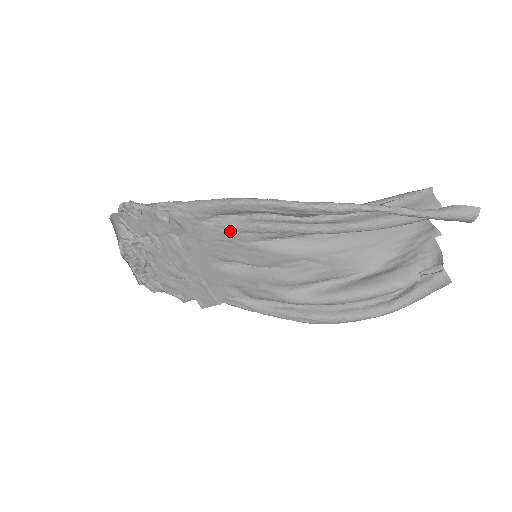
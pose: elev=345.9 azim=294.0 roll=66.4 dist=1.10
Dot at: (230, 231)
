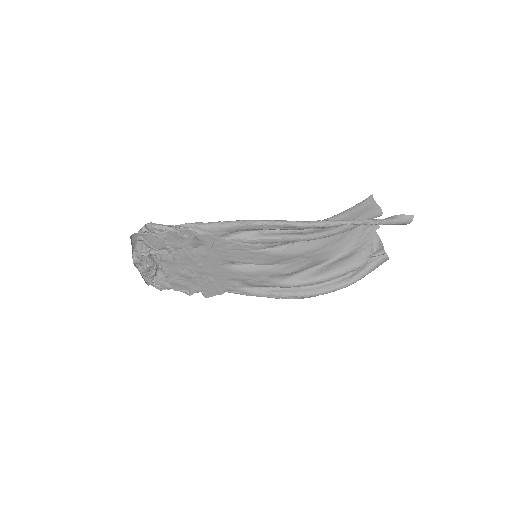
Dot at: (244, 243)
